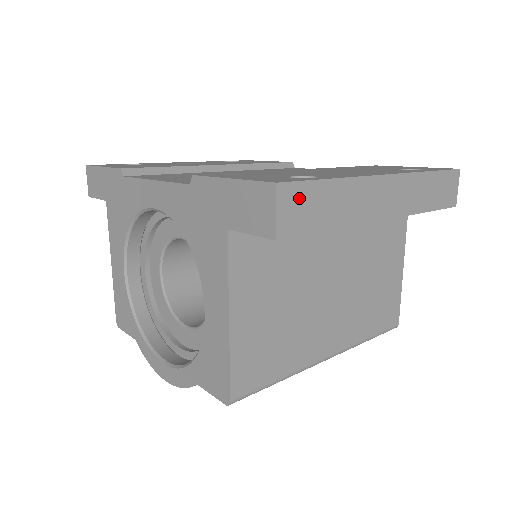
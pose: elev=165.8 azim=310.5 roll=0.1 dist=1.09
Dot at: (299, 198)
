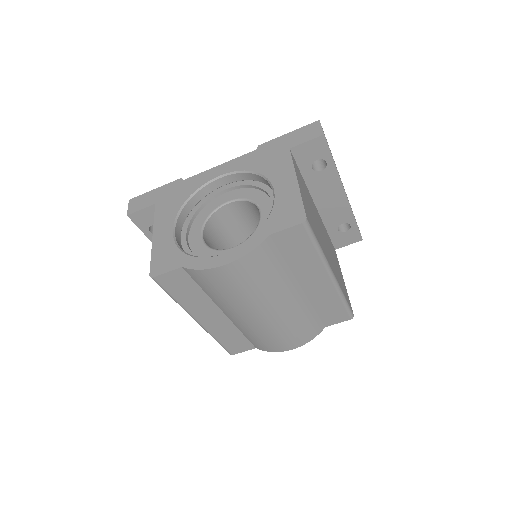
Dot at: occluded
